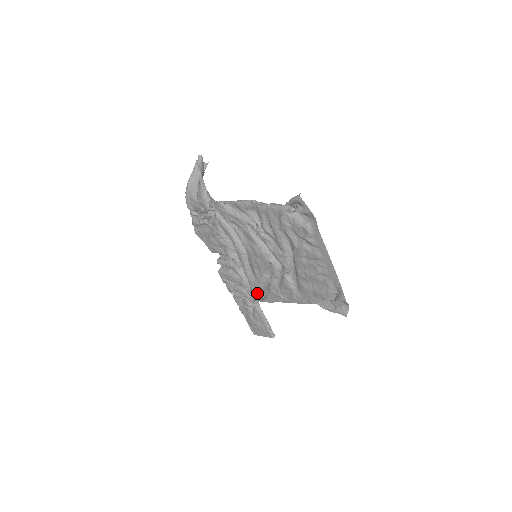
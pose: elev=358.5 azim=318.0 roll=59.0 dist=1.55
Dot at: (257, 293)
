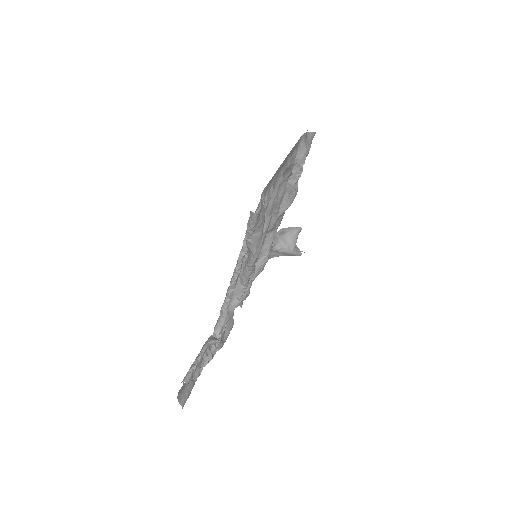
Dot at: occluded
